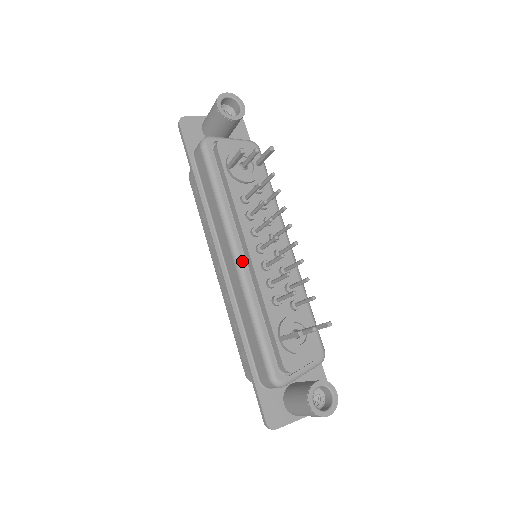
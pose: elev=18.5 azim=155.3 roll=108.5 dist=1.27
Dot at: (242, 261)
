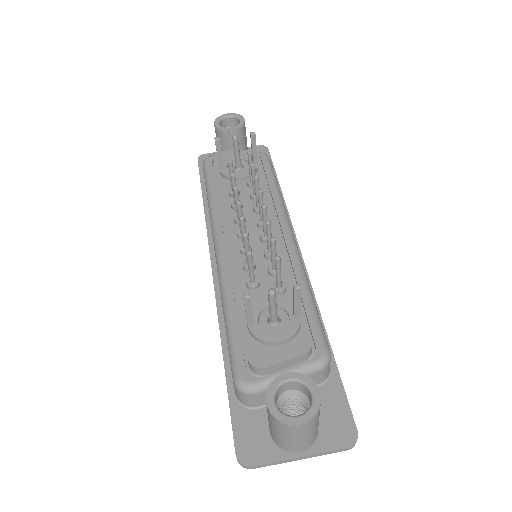
Dot at: (222, 250)
